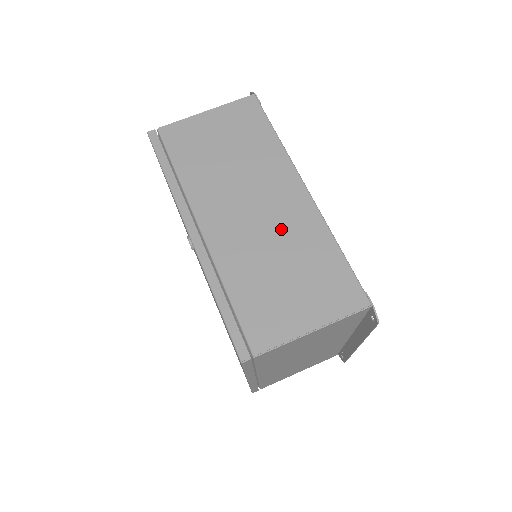
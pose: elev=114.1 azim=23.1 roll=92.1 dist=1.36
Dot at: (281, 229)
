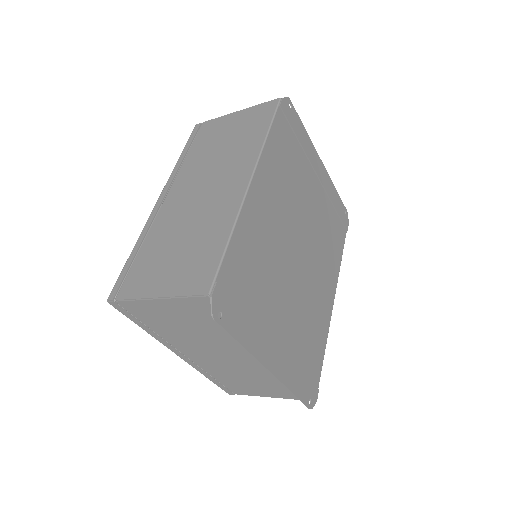
Dot at: (206, 210)
